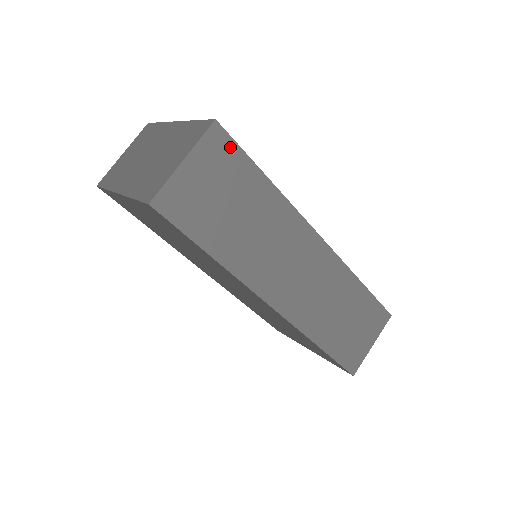
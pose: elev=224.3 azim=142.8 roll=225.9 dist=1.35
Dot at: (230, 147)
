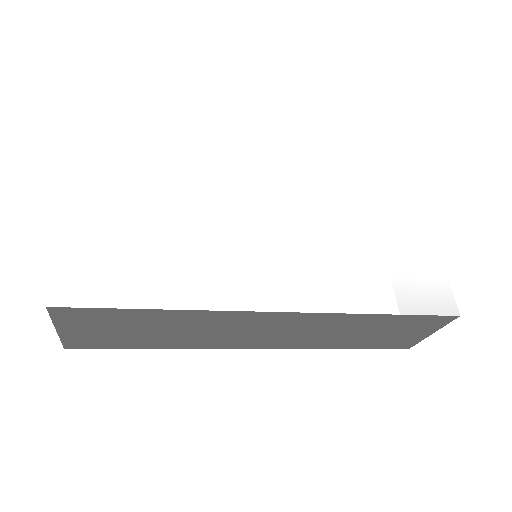
Dot at: (85, 311)
